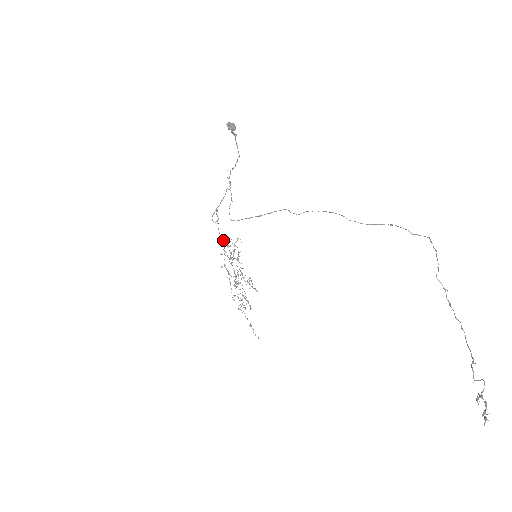
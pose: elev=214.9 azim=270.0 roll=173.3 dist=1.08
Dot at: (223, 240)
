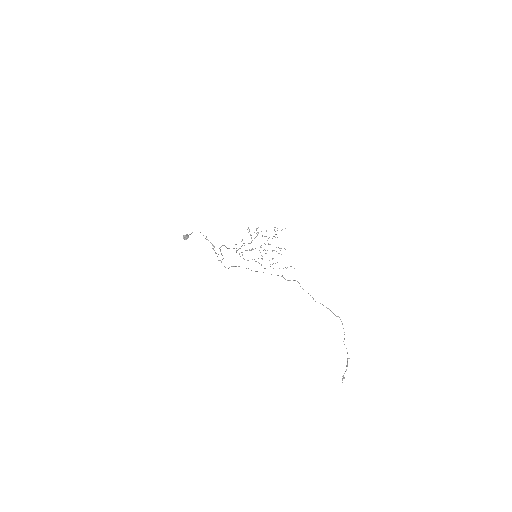
Dot at: occluded
